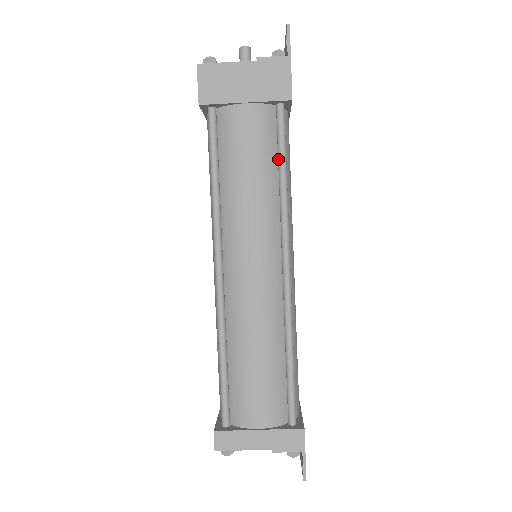
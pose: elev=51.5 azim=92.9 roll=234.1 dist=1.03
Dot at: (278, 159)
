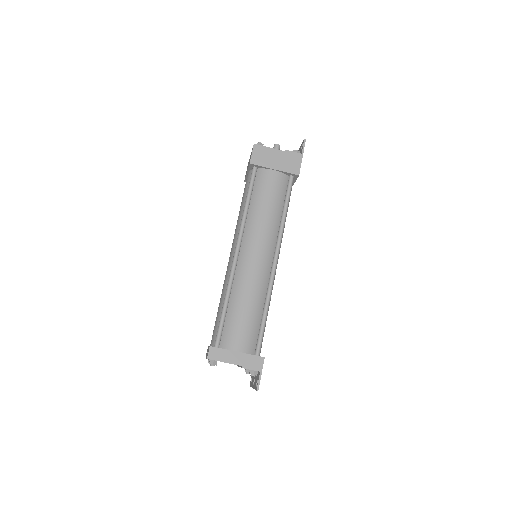
Dot at: (284, 203)
